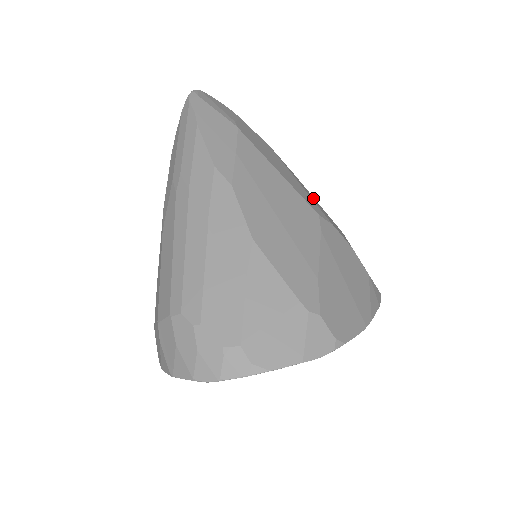
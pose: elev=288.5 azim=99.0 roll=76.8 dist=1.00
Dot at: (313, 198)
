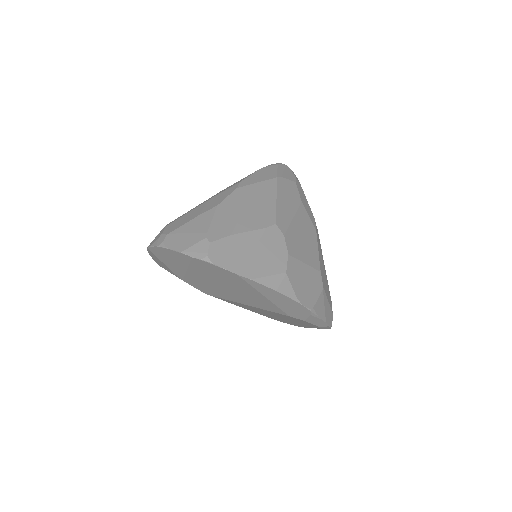
Dot at: (308, 237)
